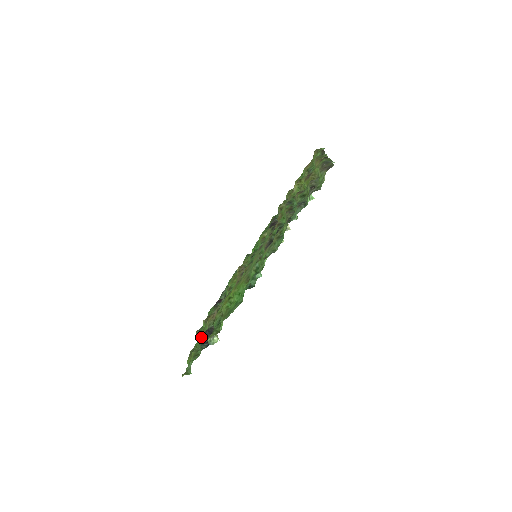
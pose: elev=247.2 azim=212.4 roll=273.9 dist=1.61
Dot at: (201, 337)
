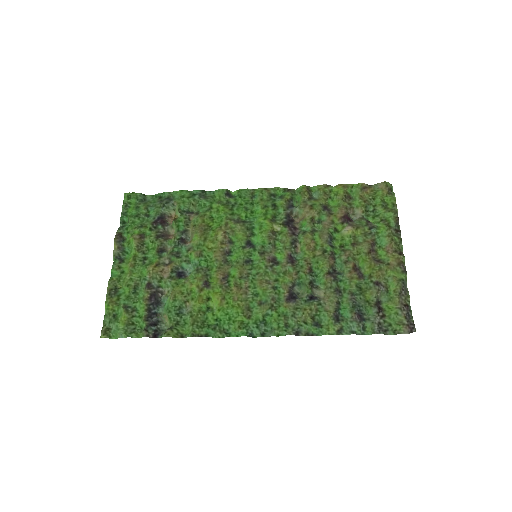
Dot at: (133, 281)
